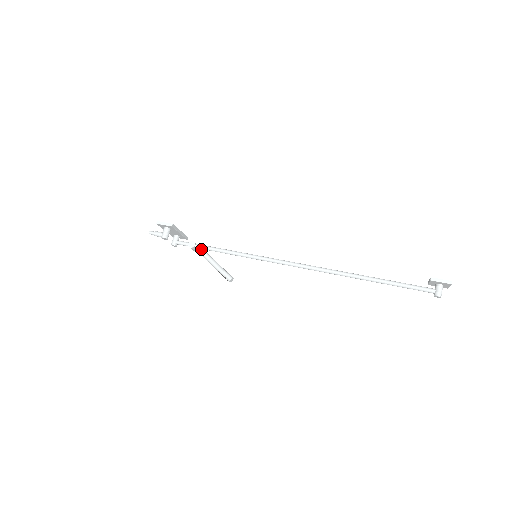
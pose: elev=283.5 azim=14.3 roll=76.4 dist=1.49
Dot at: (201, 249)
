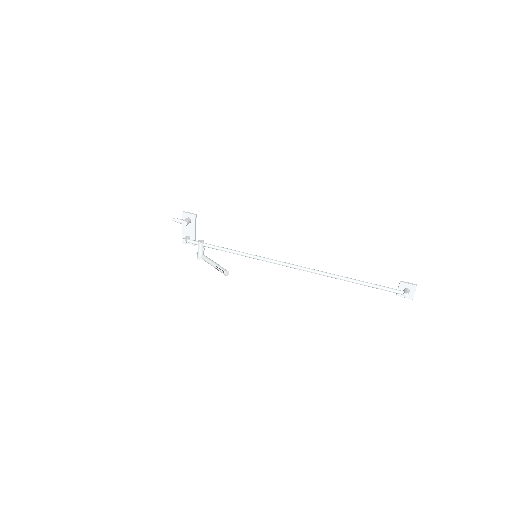
Dot at: (204, 255)
